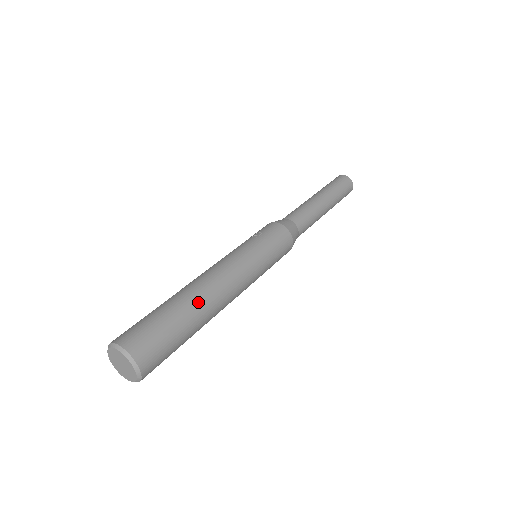
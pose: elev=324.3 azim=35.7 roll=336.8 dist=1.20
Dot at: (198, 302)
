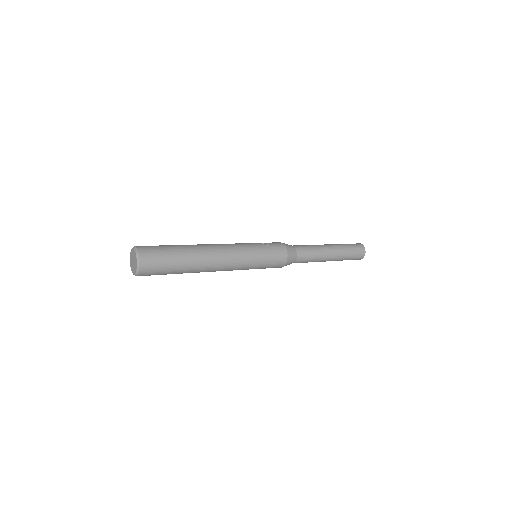
Dot at: (196, 258)
